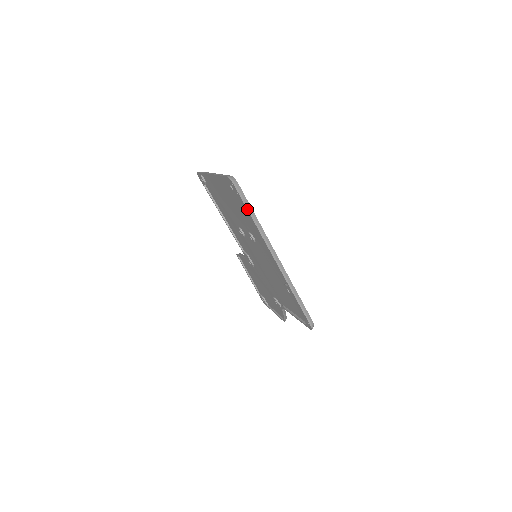
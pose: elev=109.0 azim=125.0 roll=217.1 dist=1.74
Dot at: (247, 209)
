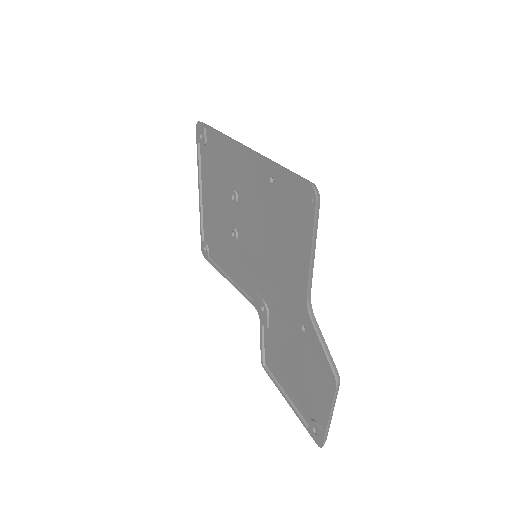
Dot at: (211, 128)
